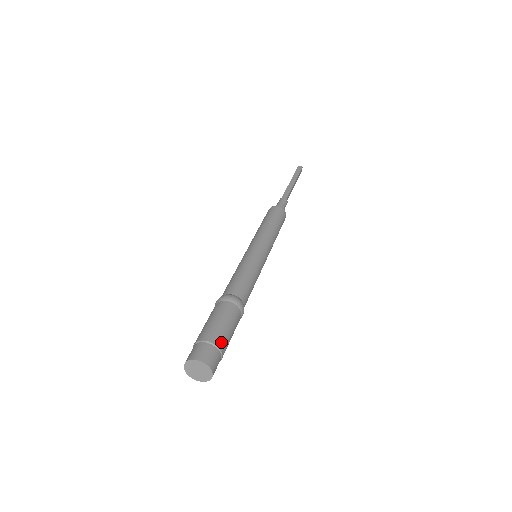
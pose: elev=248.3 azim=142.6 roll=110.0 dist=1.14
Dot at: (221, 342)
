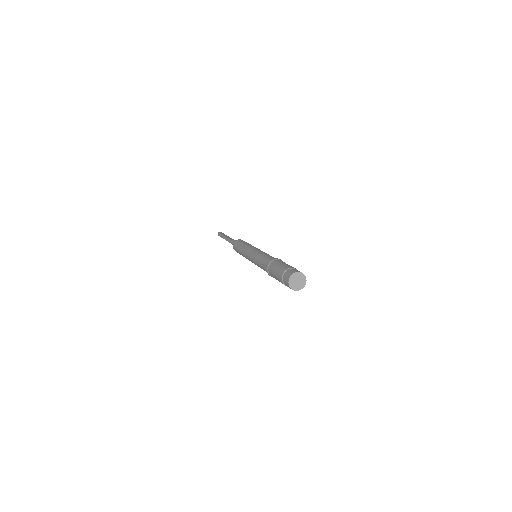
Dot at: occluded
